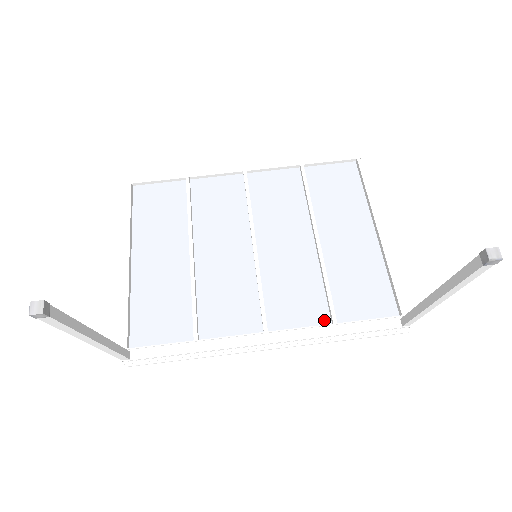
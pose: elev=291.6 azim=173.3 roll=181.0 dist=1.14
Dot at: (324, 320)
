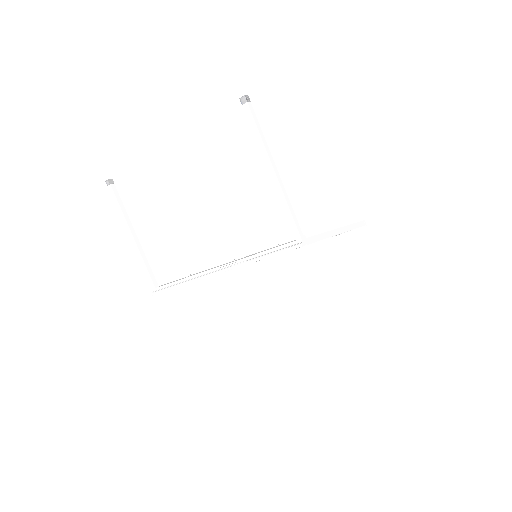
Dot at: occluded
